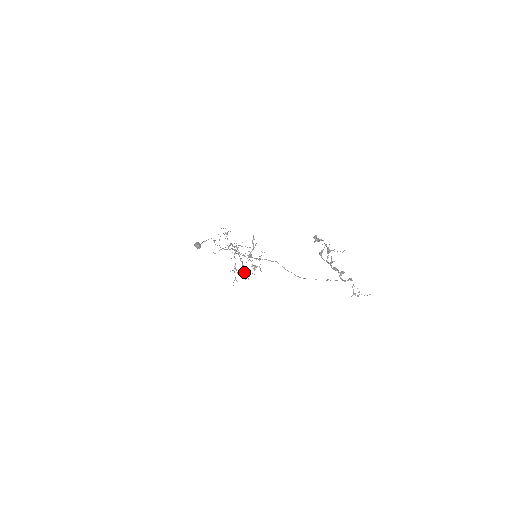
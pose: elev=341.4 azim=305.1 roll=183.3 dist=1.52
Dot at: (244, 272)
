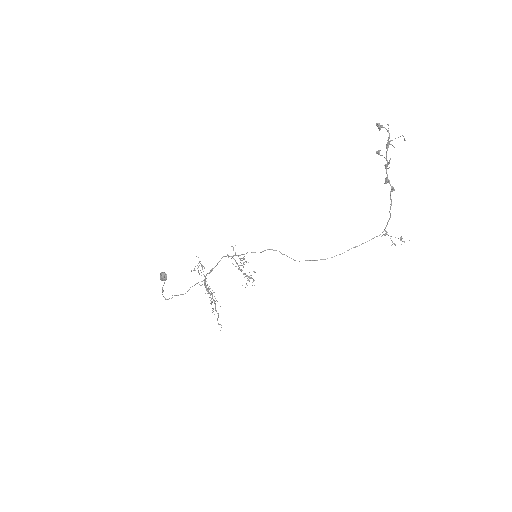
Dot at: occluded
